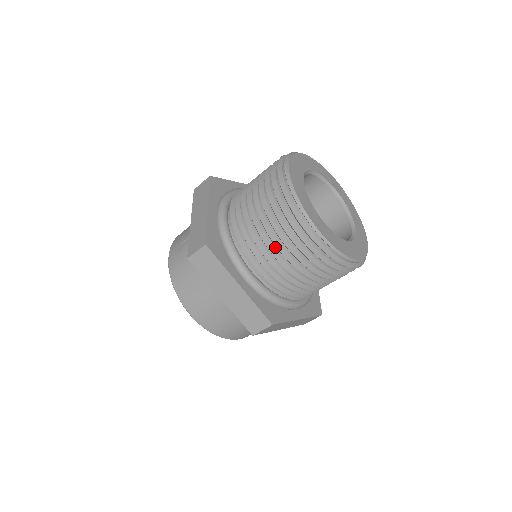
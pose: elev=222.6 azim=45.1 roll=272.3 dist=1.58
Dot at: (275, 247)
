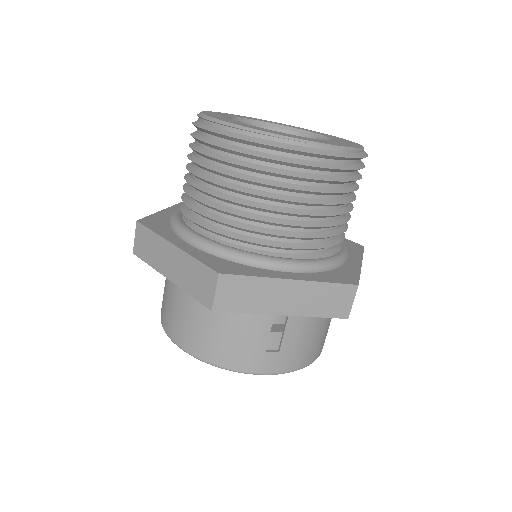
Dot at: (202, 182)
